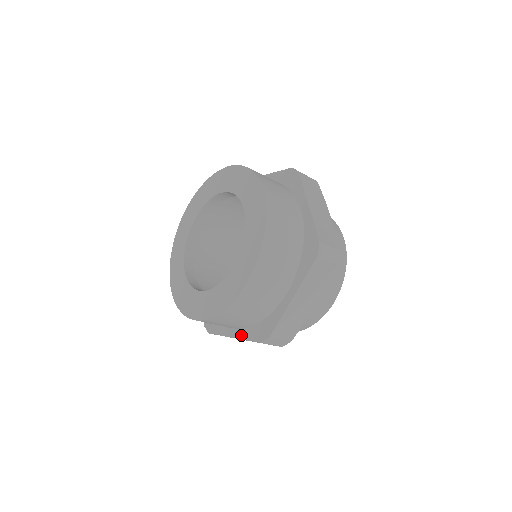
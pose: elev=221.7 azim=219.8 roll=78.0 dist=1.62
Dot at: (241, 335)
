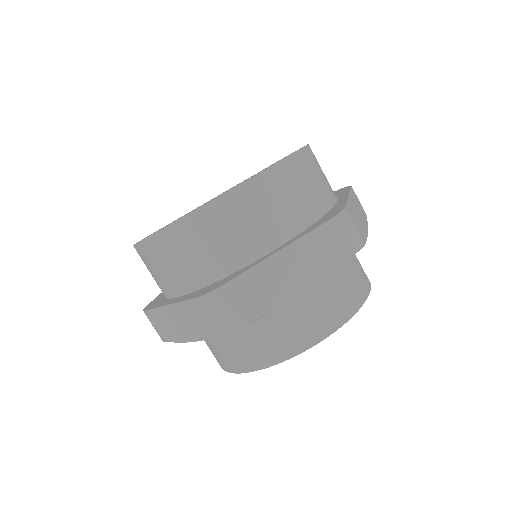
Dot at: (182, 298)
